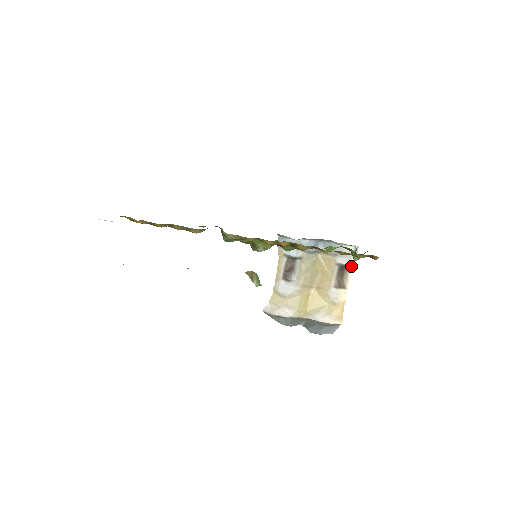
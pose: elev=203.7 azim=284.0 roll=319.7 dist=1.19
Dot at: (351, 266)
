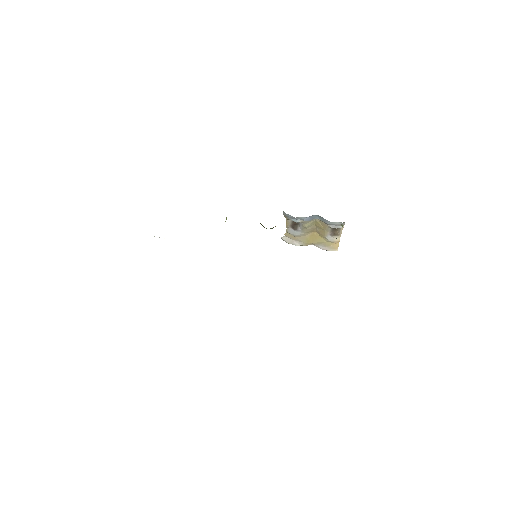
Dot at: (342, 227)
